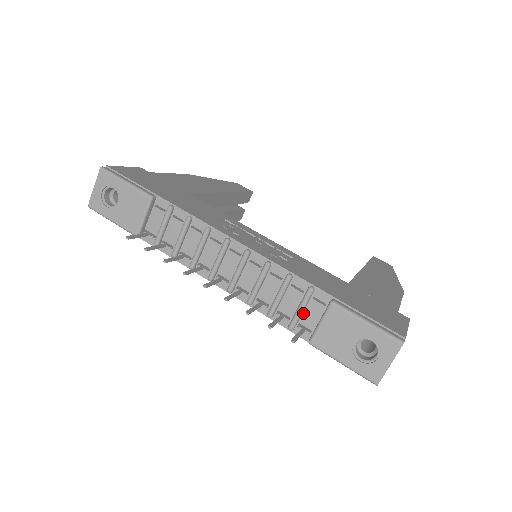
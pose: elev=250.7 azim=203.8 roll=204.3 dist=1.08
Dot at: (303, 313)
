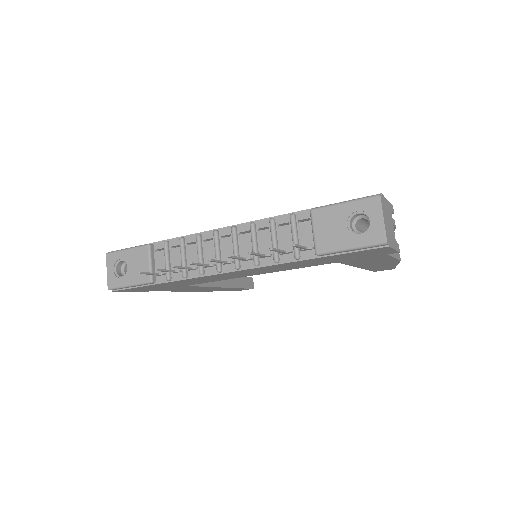
Dot at: (299, 239)
